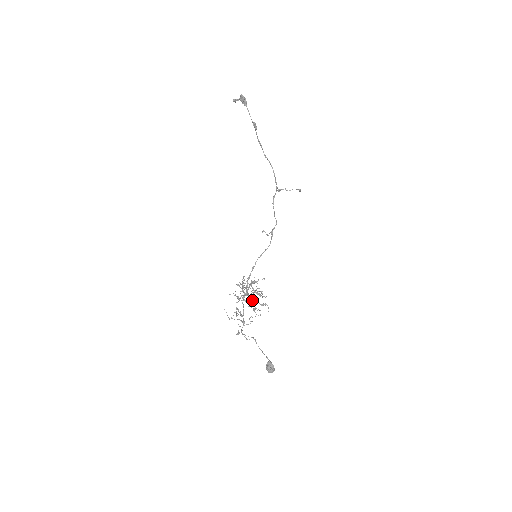
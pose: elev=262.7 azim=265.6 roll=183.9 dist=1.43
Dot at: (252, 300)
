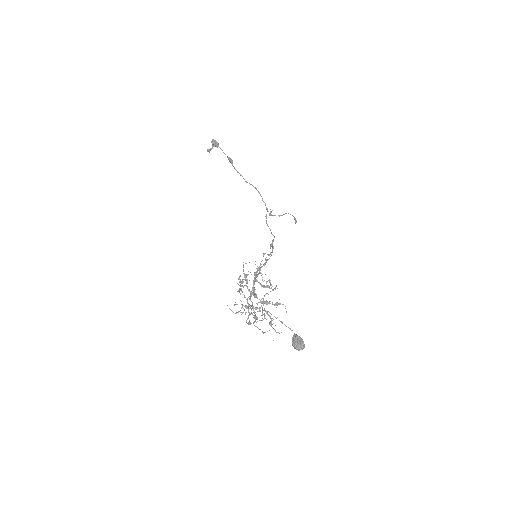
Dot at: (263, 303)
